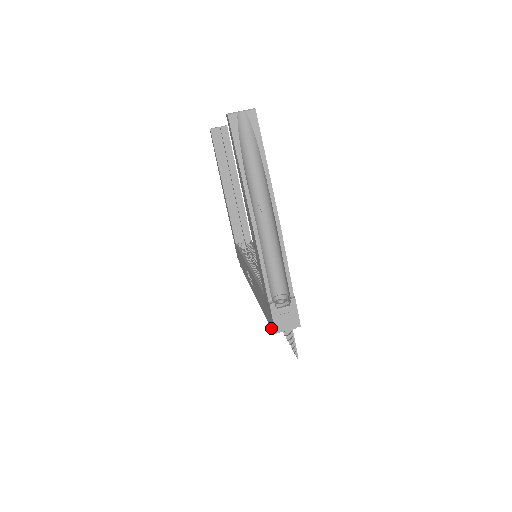
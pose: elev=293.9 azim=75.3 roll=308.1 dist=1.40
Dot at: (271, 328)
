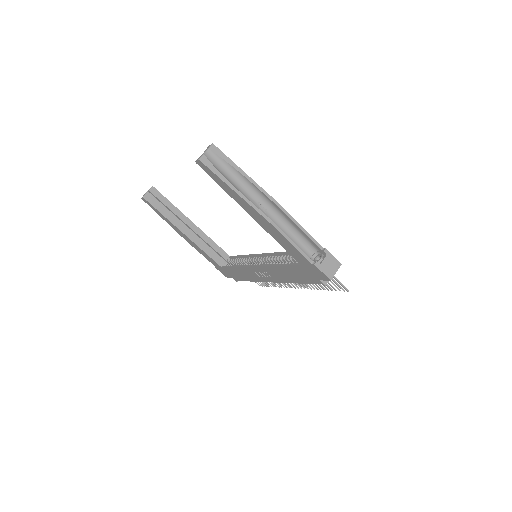
Dot at: occluded
